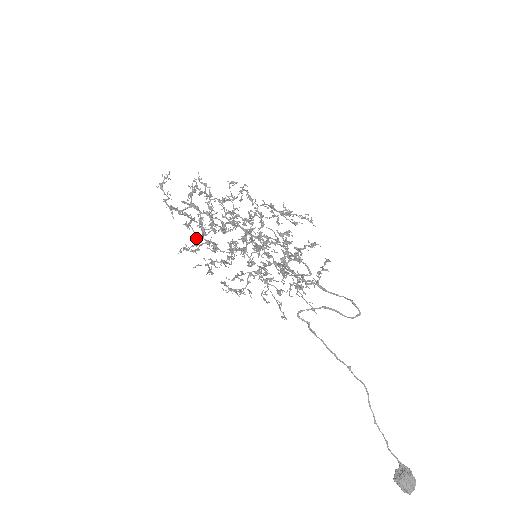
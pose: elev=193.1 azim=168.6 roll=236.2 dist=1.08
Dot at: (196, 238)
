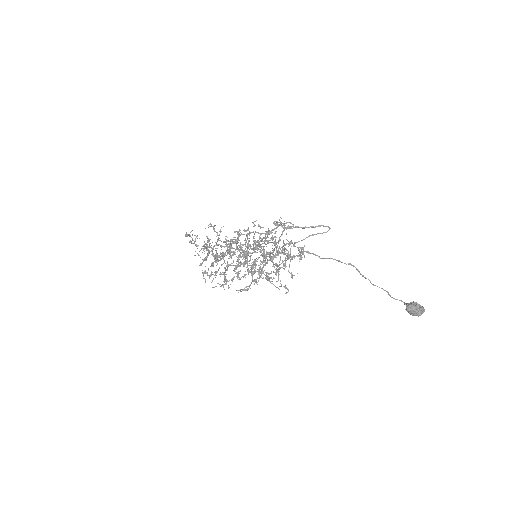
Dot at: occluded
